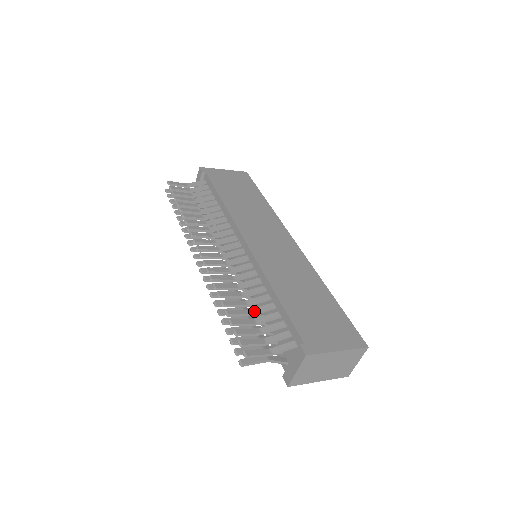
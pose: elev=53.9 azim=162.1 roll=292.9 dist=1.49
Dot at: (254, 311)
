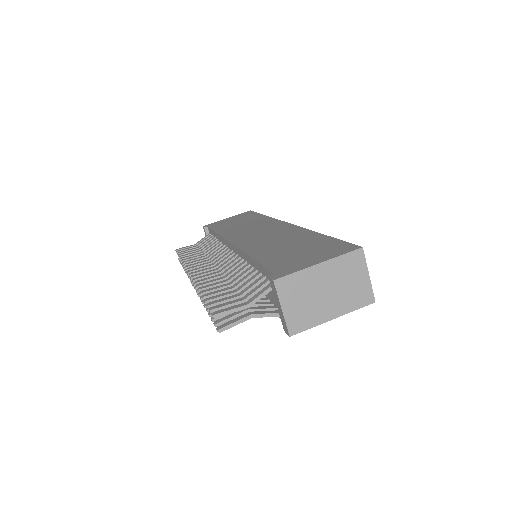
Dot at: (235, 285)
